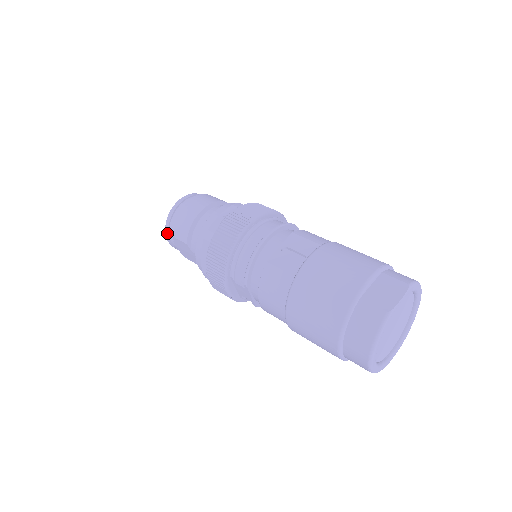
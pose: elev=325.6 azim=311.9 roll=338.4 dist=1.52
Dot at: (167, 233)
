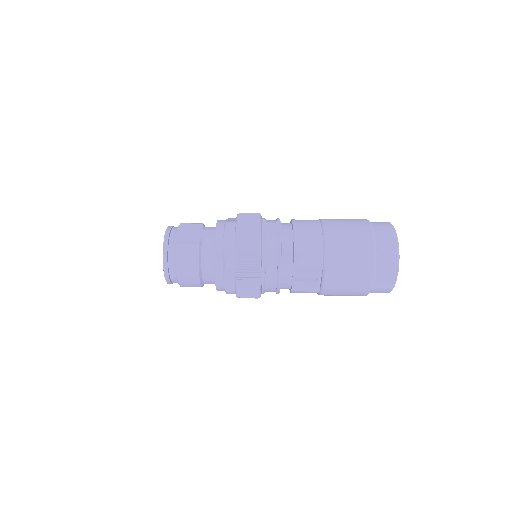
Dot at: occluded
